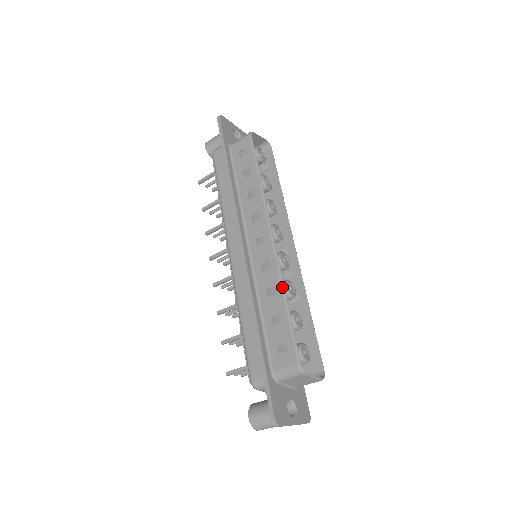
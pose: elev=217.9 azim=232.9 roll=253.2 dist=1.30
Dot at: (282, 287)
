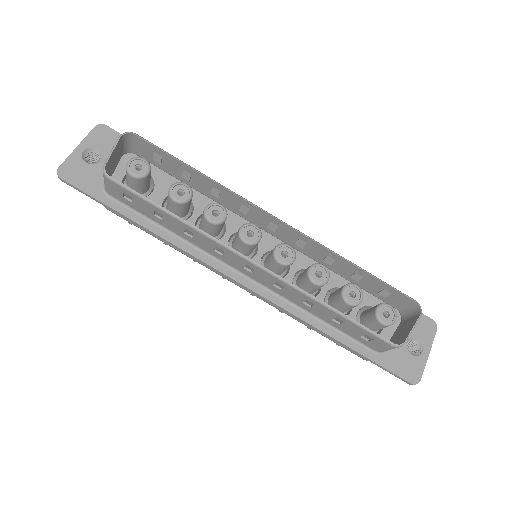
Dot at: (313, 300)
